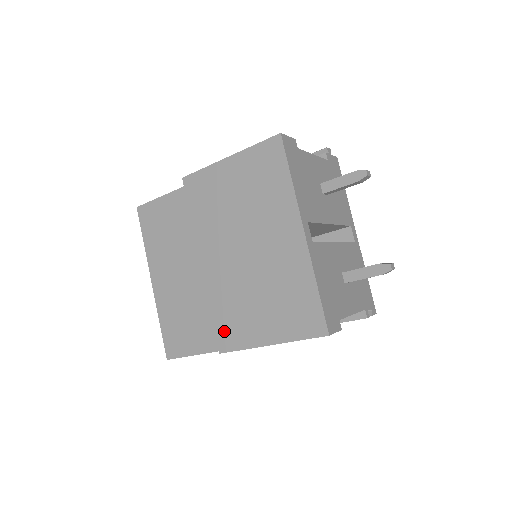
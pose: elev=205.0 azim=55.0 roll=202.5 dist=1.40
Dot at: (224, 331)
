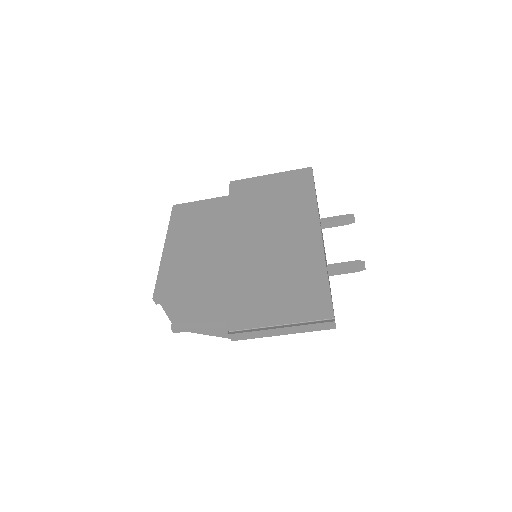
Dot at: (232, 260)
